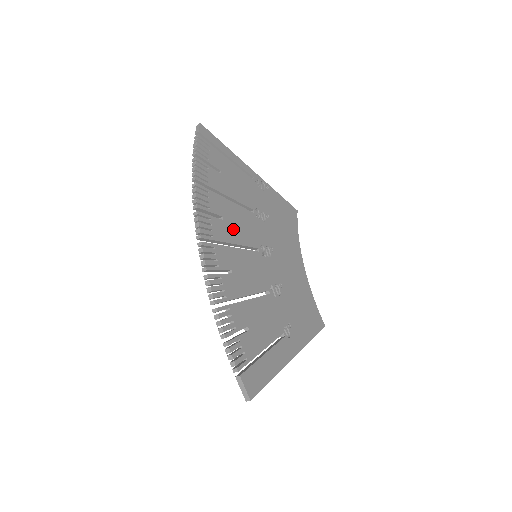
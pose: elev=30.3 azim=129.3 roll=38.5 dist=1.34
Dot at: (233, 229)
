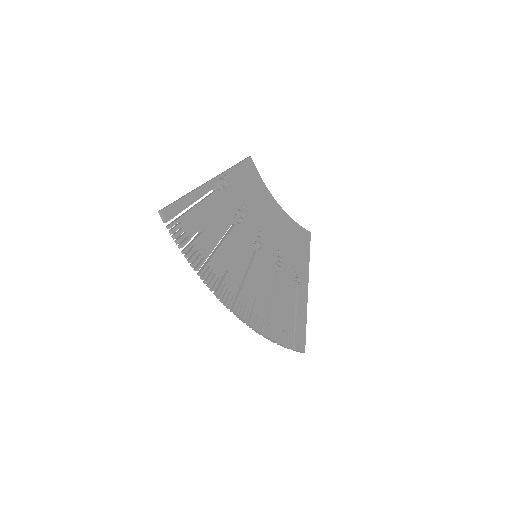
Dot at: (237, 265)
